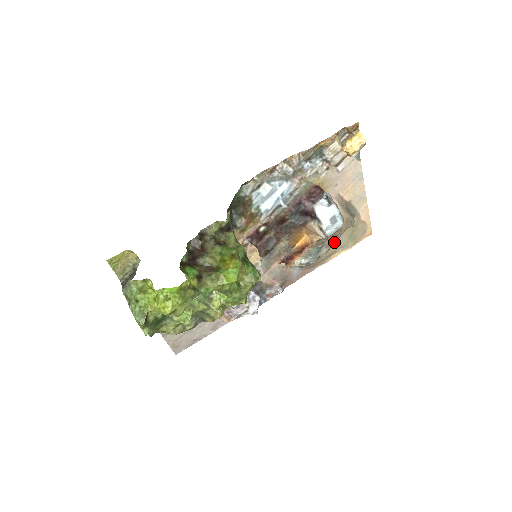
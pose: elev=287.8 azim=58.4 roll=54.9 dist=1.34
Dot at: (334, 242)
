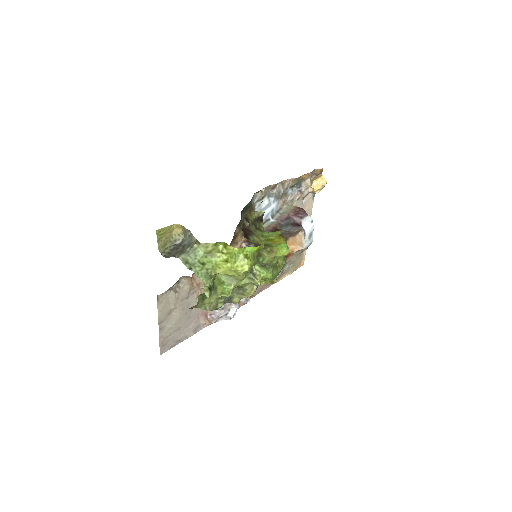
Dot at: (296, 260)
